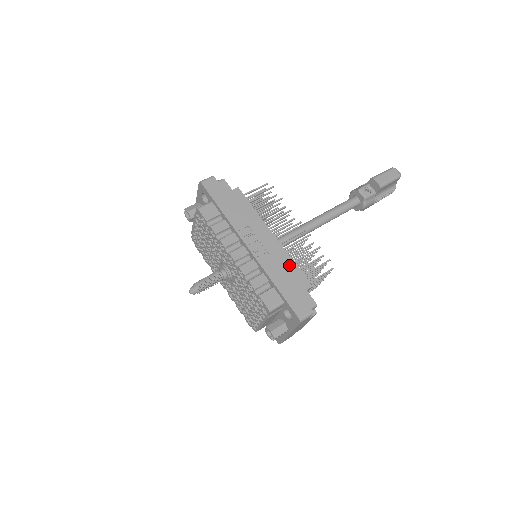
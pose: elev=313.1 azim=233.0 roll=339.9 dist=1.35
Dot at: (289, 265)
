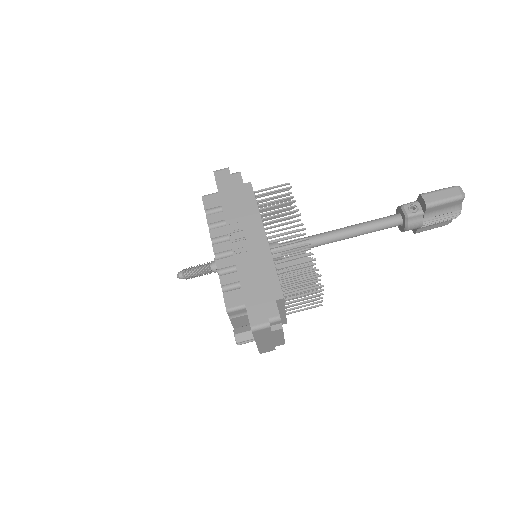
Dot at: (268, 270)
